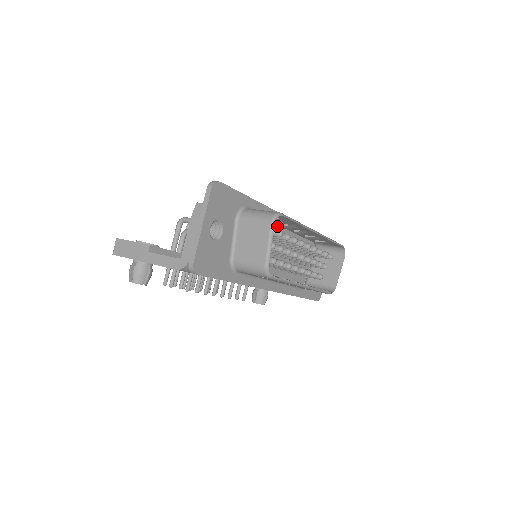
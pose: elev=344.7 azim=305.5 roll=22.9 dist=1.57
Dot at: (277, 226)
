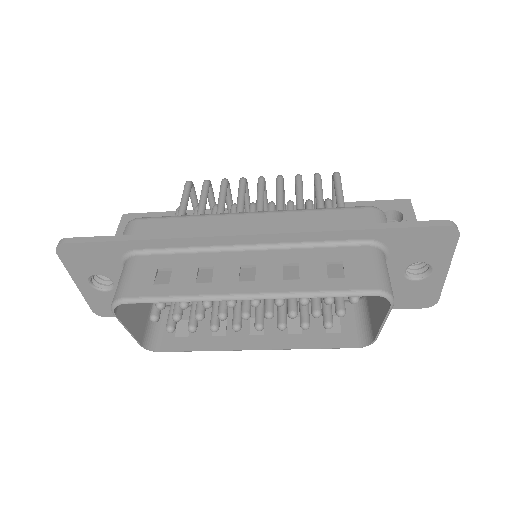
Dot at: (234, 247)
